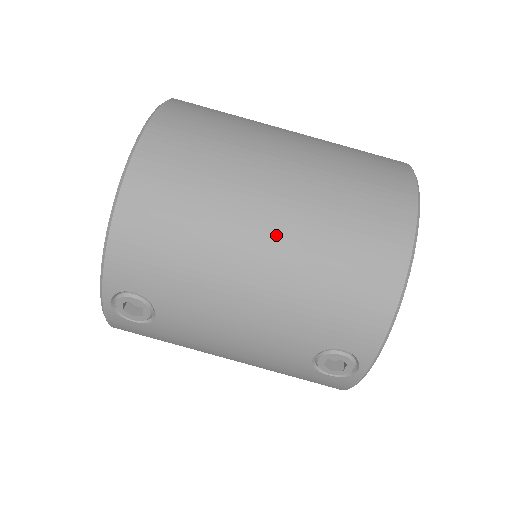
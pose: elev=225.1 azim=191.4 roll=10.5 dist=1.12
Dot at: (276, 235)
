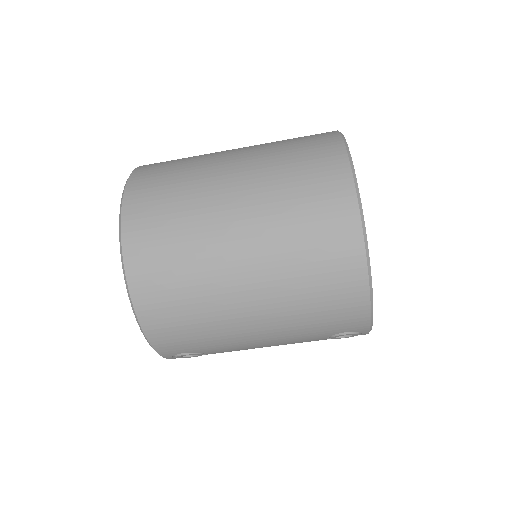
Dot at: (258, 295)
